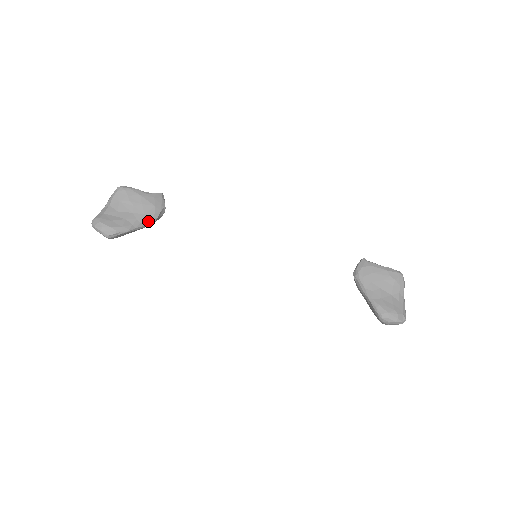
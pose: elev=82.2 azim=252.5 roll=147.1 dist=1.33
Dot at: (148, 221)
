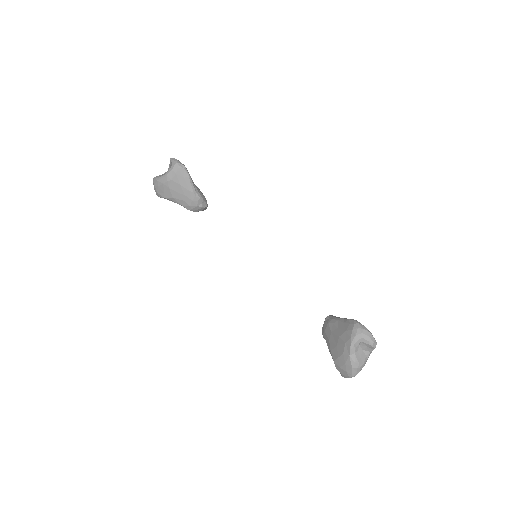
Dot at: (198, 192)
